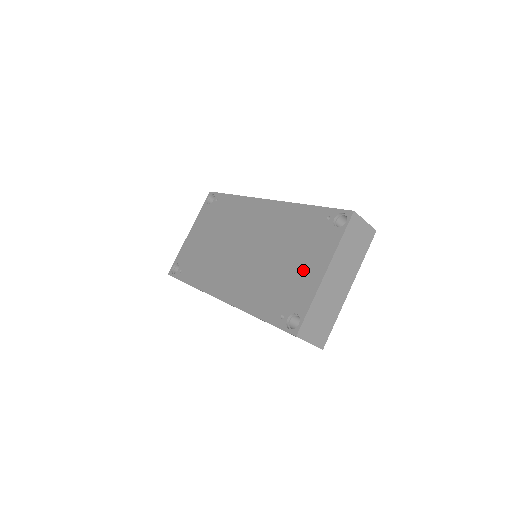
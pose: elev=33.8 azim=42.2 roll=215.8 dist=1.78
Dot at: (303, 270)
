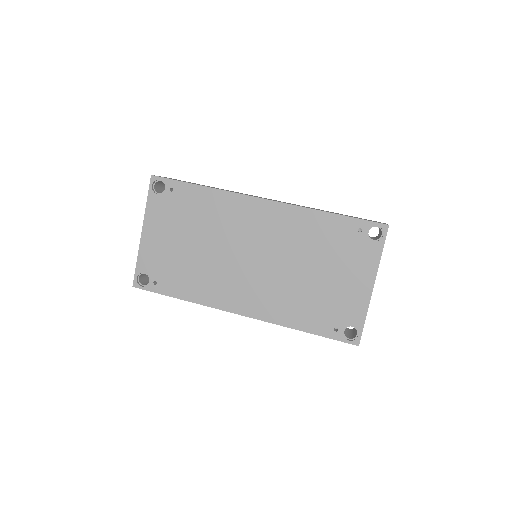
Dot at: (346, 284)
